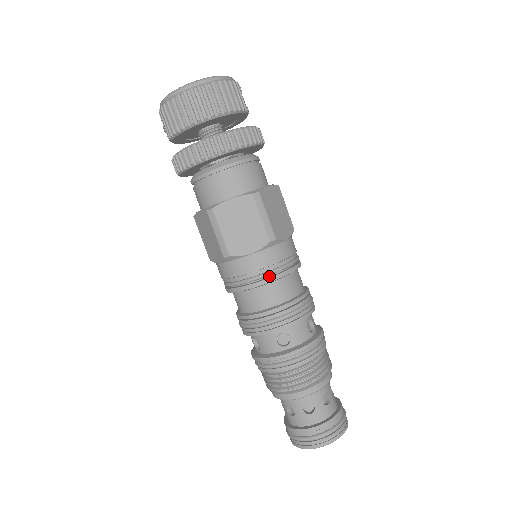
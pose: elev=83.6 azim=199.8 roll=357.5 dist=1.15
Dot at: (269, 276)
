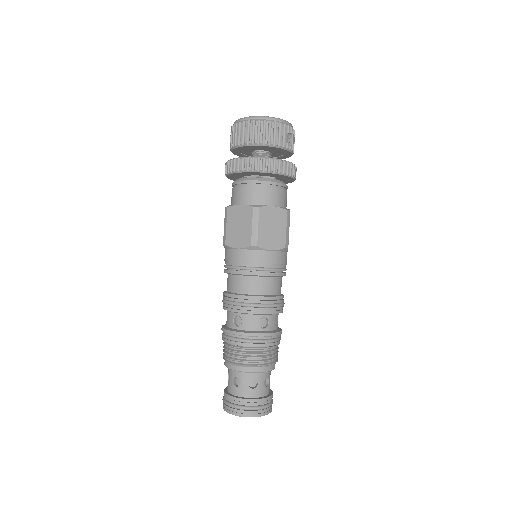
Dot at: (245, 270)
